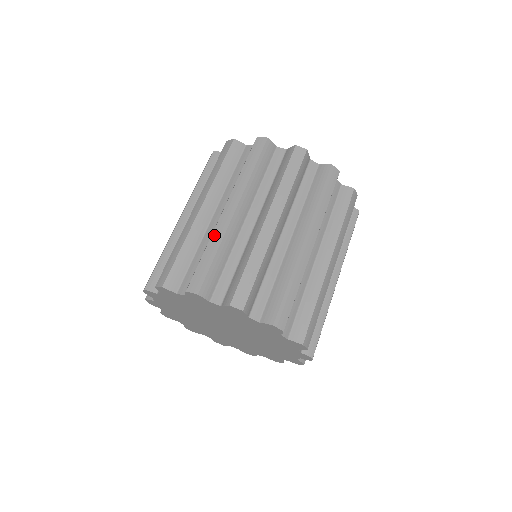
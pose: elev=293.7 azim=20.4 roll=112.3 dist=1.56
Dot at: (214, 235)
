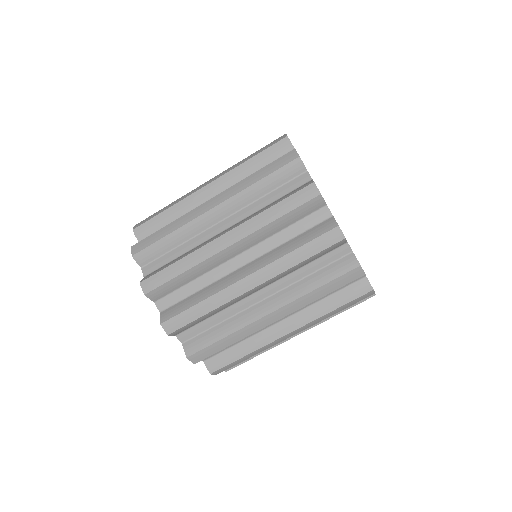
Dot at: (217, 296)
